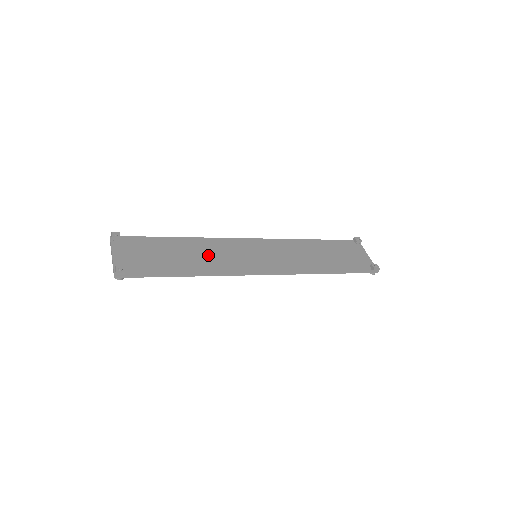
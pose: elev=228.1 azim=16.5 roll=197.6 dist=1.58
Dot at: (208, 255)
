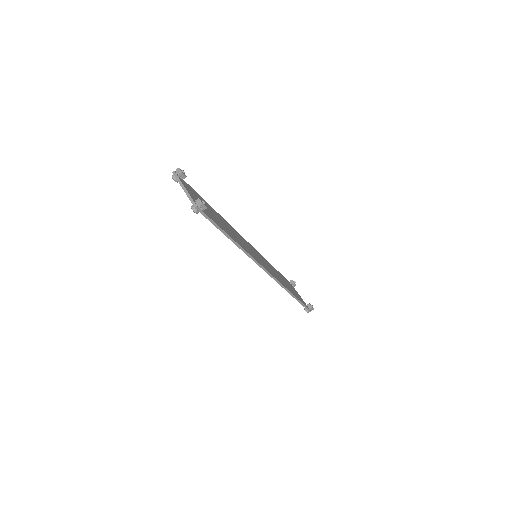
Dot at: occluded
